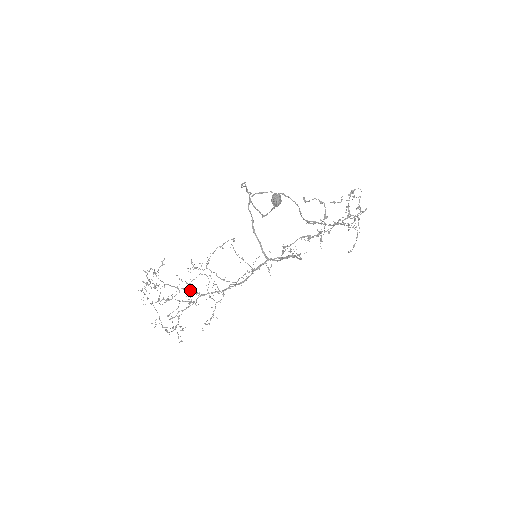
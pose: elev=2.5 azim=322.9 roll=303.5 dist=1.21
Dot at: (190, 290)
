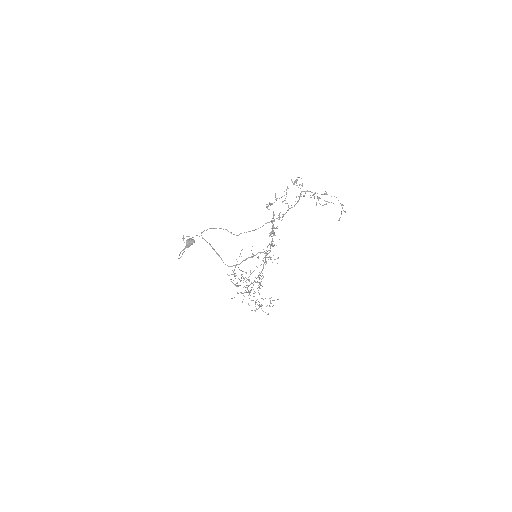
Dot at: occluded
